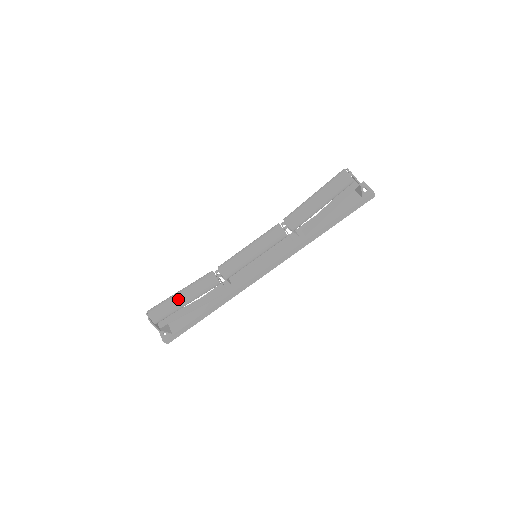
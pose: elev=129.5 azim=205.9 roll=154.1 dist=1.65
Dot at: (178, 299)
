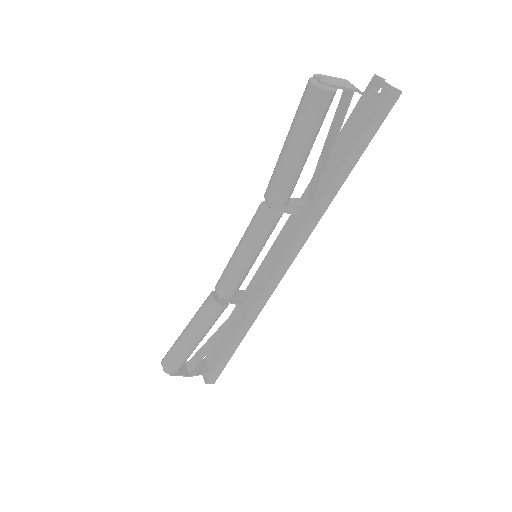
Dot at: (183, 340)
